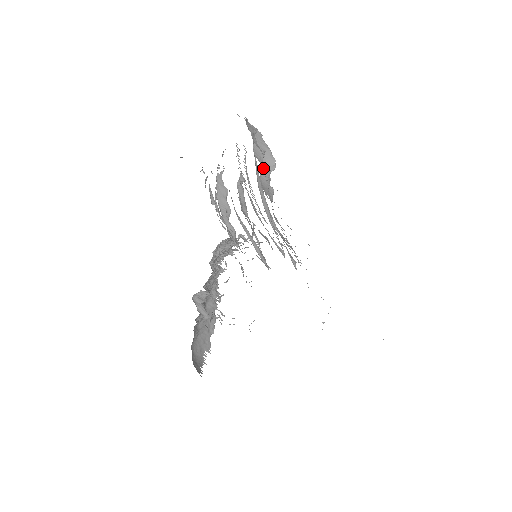
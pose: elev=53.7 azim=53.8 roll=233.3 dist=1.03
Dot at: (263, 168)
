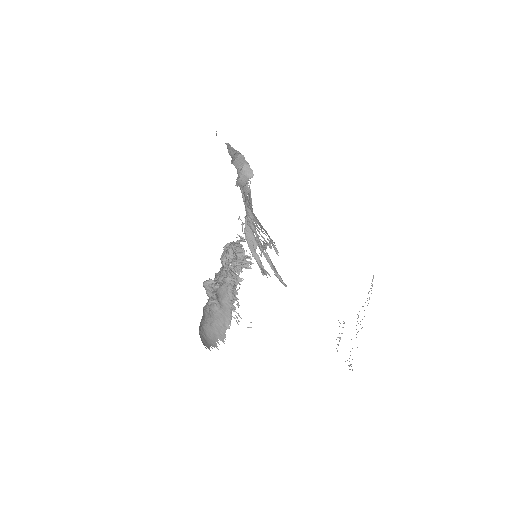
Dot at: (242, 175)
